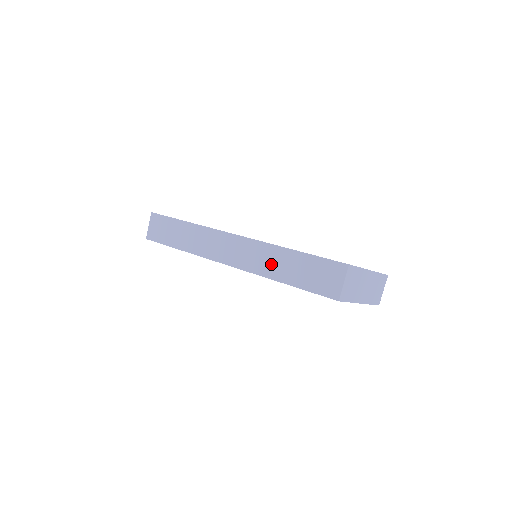
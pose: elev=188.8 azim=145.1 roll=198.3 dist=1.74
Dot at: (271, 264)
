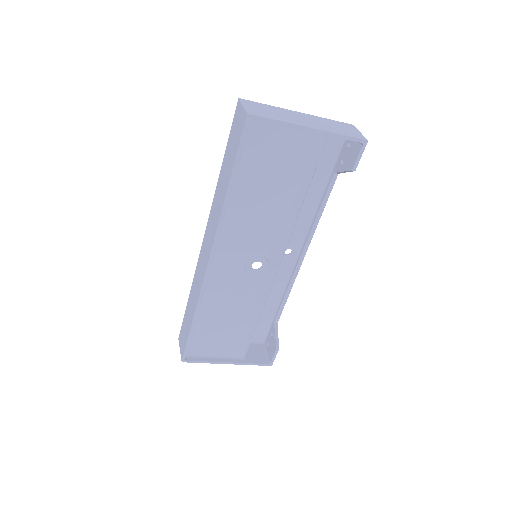
Dot at: (219, 198)
